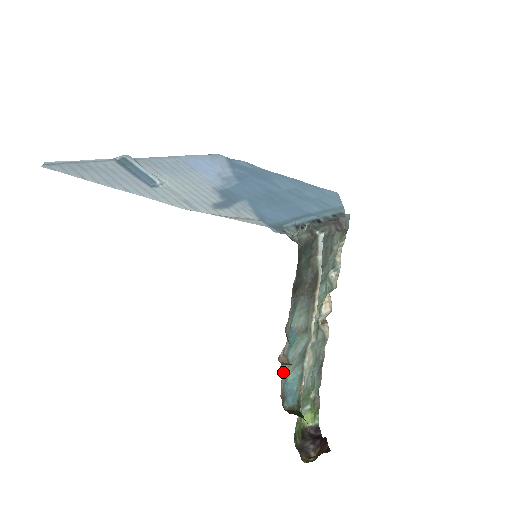
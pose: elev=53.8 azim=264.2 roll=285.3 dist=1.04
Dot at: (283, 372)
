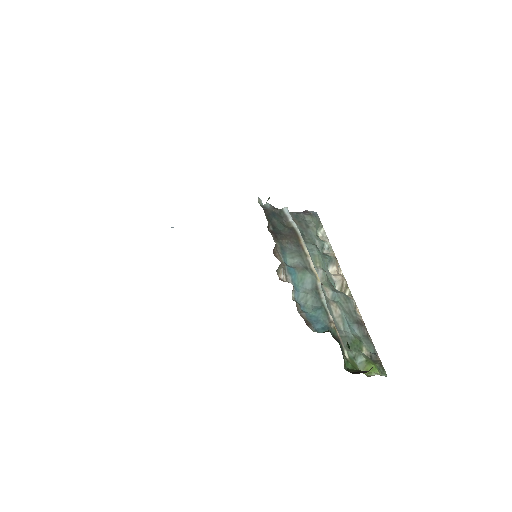
Dot at: (301, 307)
